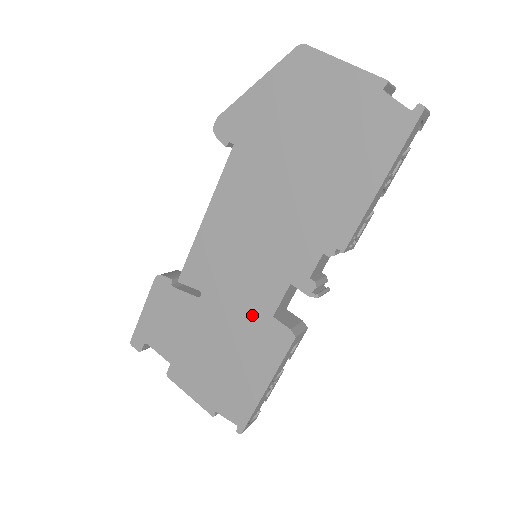
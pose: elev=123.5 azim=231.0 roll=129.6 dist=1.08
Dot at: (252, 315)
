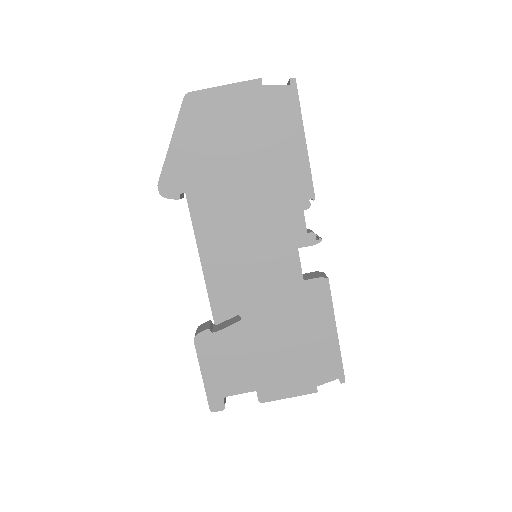
Dot at: (289, 294)
